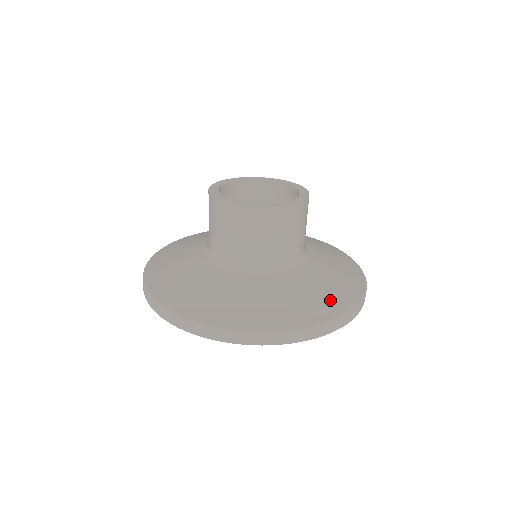
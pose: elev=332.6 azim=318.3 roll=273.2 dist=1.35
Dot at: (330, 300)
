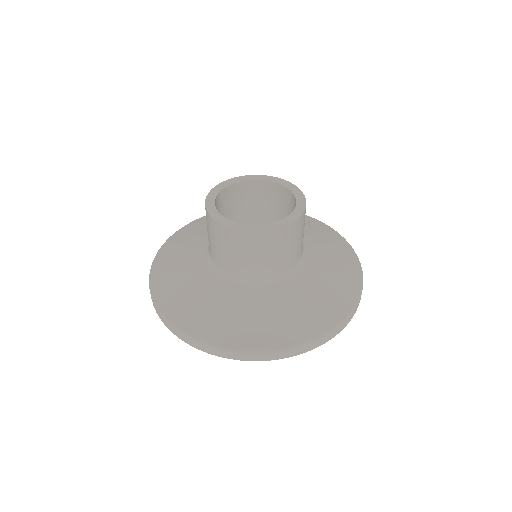
Dot at: (346, 260)
